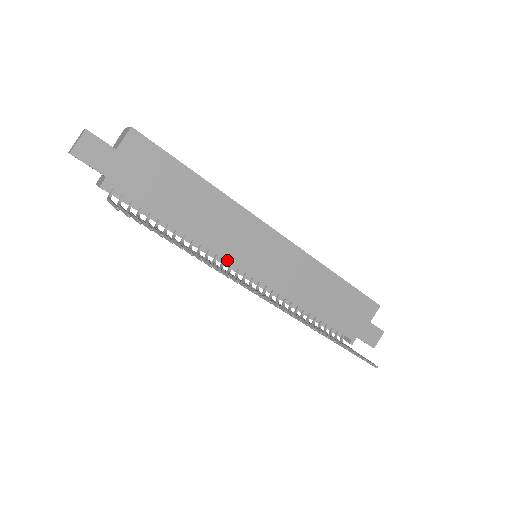
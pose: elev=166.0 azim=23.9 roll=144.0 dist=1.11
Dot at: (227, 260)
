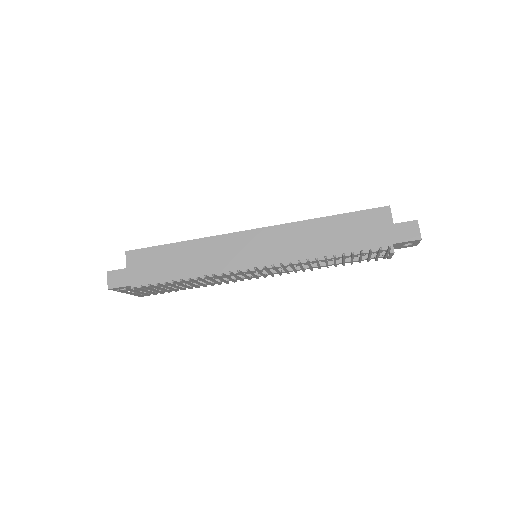
Dot at: occluded
